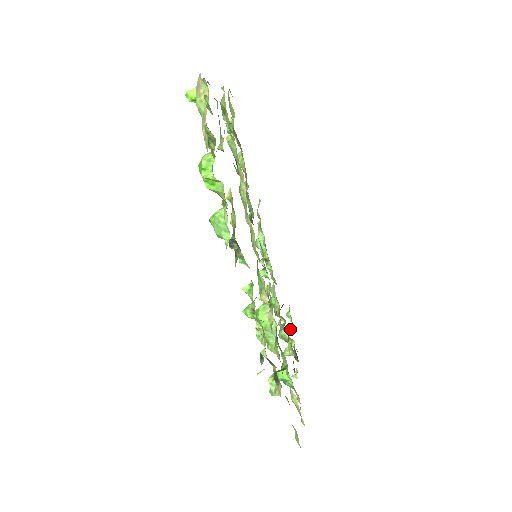
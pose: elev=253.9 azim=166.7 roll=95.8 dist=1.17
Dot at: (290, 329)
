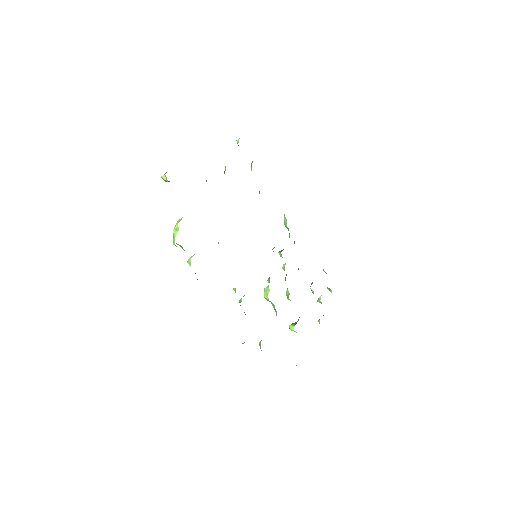
Dot at: occluded
